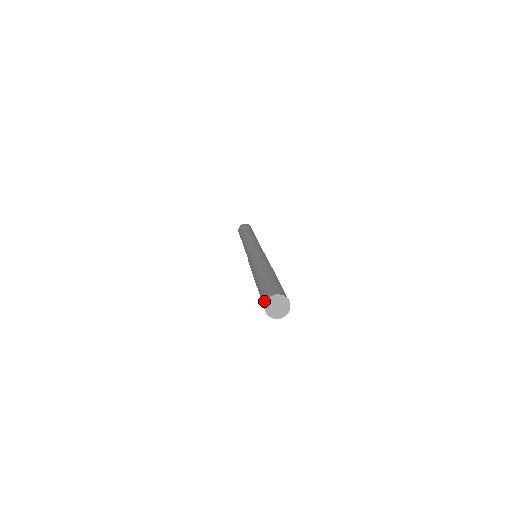
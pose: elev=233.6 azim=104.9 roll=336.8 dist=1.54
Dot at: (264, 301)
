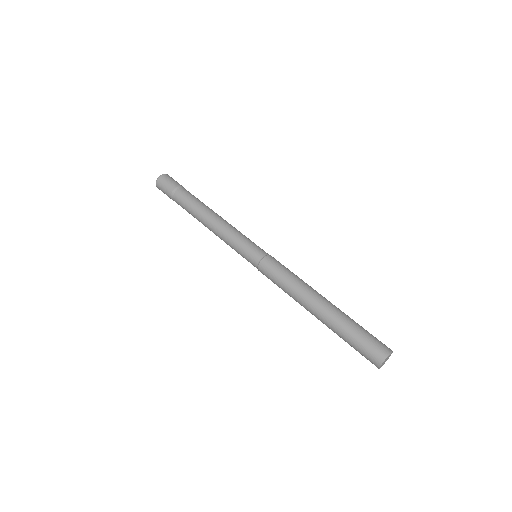
Dot at: (383, 354)
